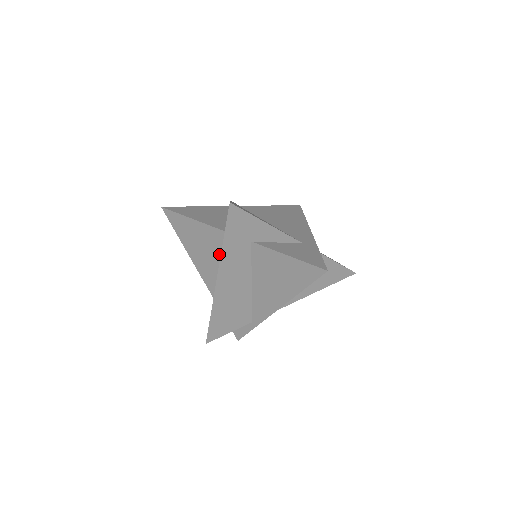
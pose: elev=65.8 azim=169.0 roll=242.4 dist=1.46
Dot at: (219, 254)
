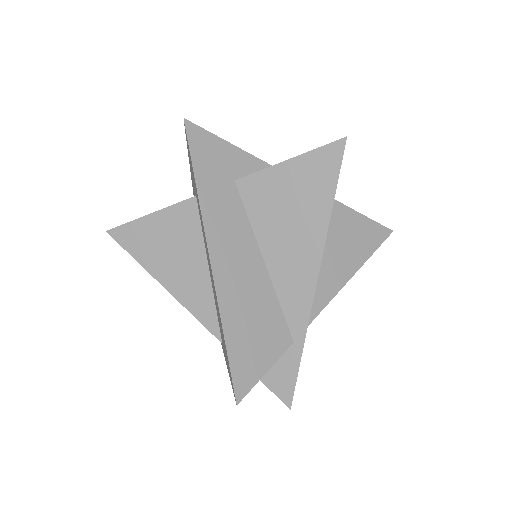
Dot at: (202, 244)
